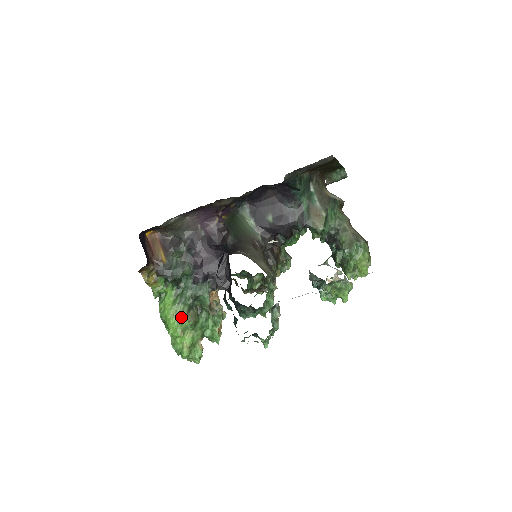
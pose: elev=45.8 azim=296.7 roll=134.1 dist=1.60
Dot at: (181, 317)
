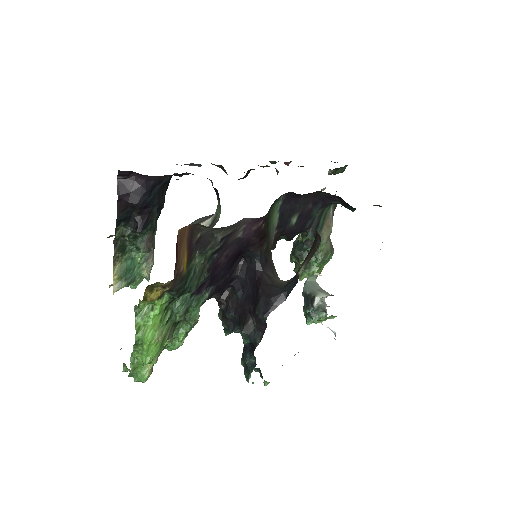
Dot at: (164, 339)
